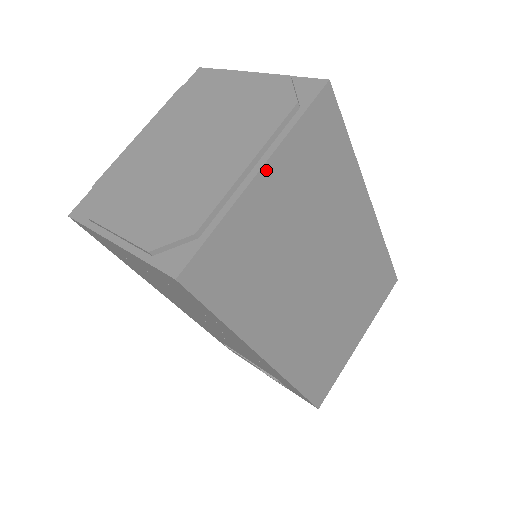
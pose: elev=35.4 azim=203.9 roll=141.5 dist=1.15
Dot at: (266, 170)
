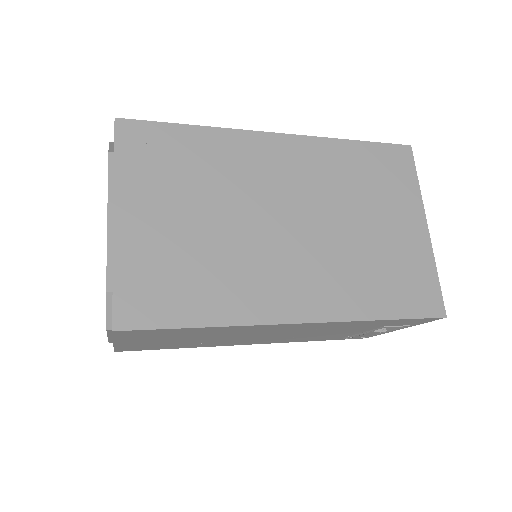
Dot at: (120, 210)
